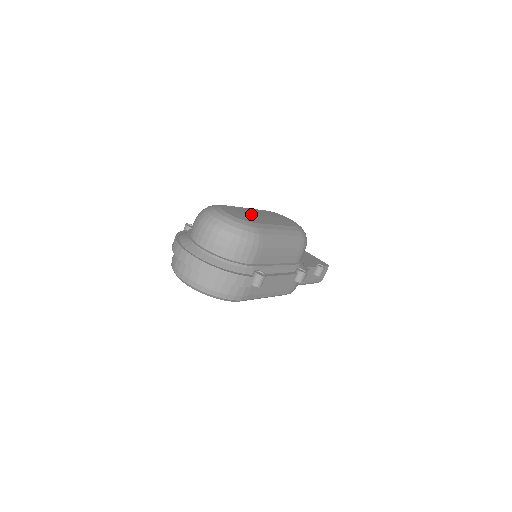
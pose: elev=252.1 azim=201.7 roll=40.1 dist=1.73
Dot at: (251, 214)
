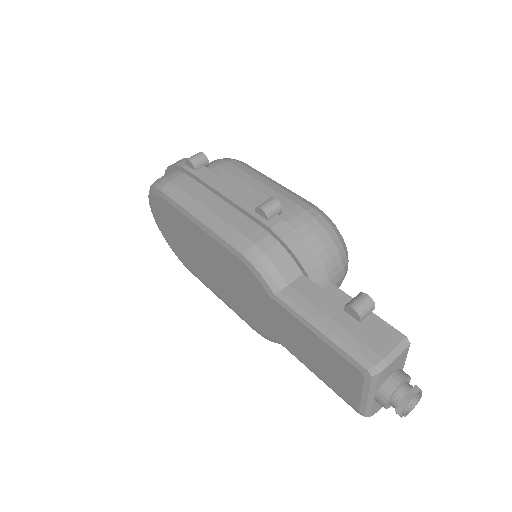
Dot at: occluded
